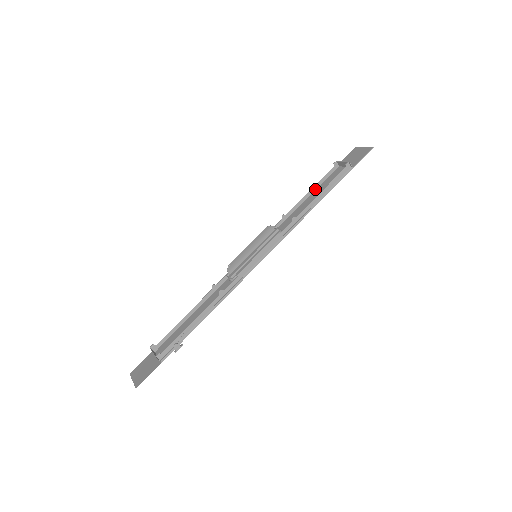
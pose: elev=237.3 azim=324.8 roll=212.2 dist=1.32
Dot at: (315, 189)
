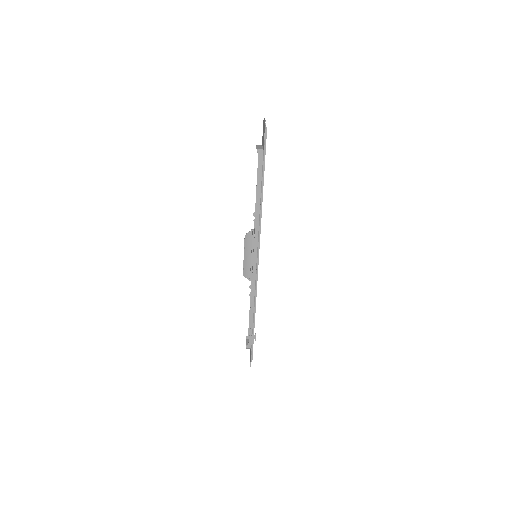
Dot at: occluded
